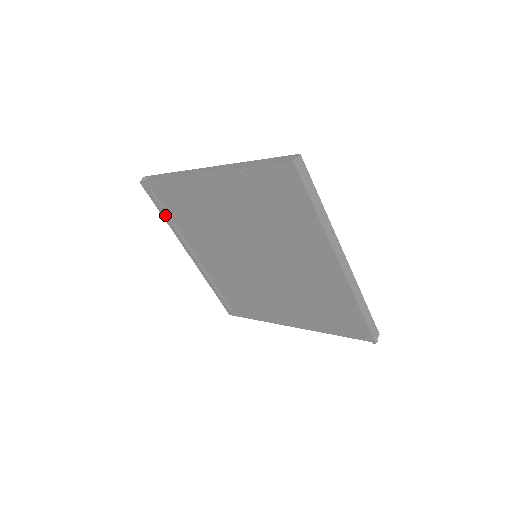
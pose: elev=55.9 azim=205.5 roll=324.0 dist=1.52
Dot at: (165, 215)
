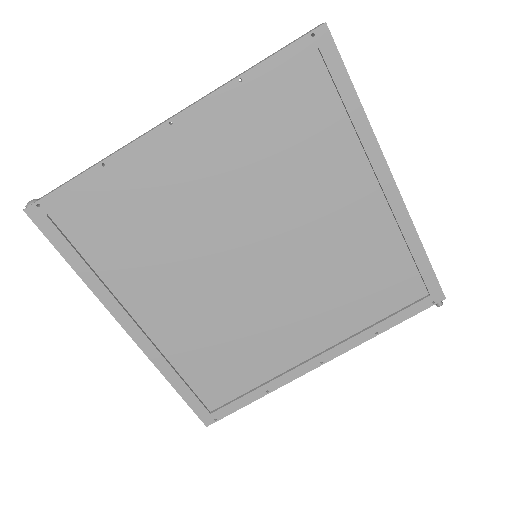
Dot at: (78, 262)
